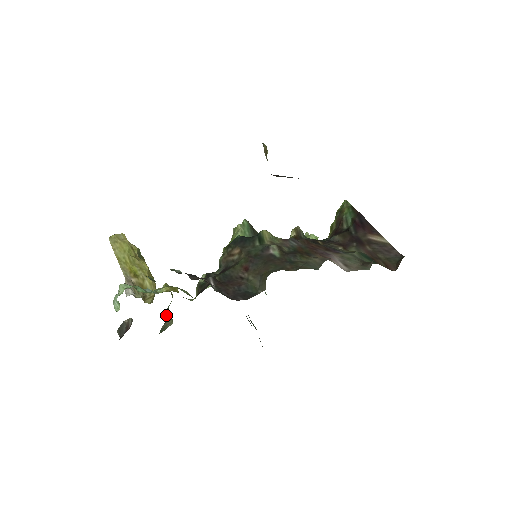
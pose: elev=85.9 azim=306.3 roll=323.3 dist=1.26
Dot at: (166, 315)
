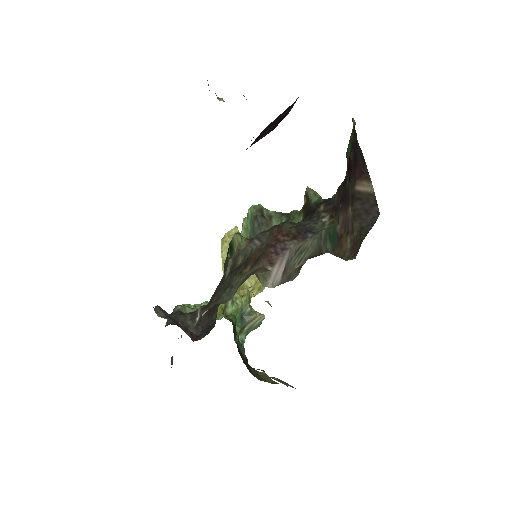
Dot at: (246, 316)
